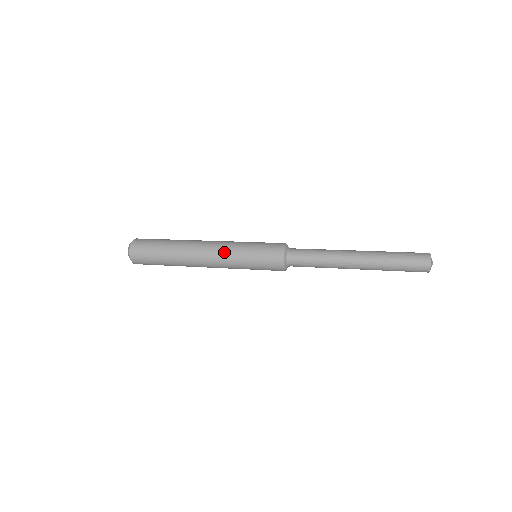
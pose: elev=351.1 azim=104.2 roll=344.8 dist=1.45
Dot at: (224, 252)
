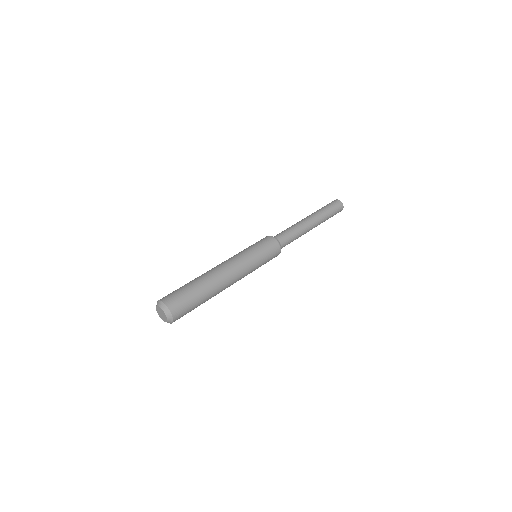
Dot at: (246, 273)
